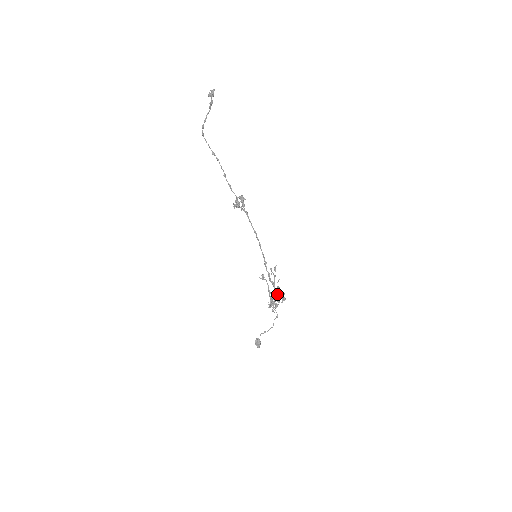
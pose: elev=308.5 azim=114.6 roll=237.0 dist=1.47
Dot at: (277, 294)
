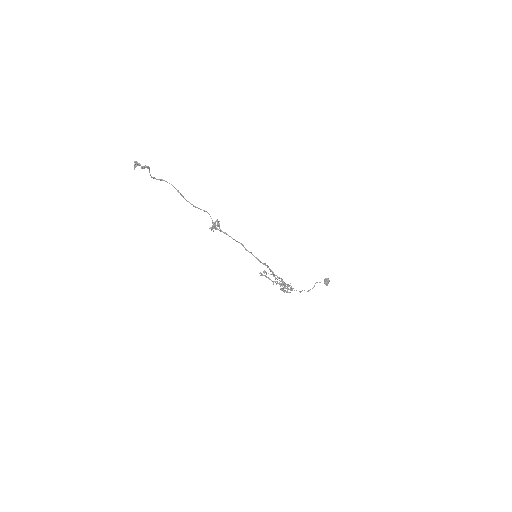
Dot at: (284, 284)
